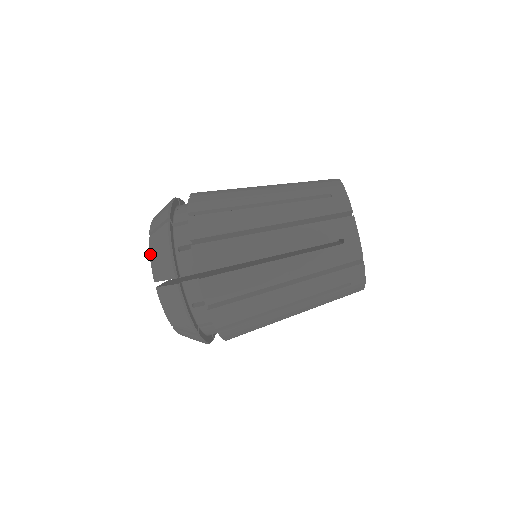
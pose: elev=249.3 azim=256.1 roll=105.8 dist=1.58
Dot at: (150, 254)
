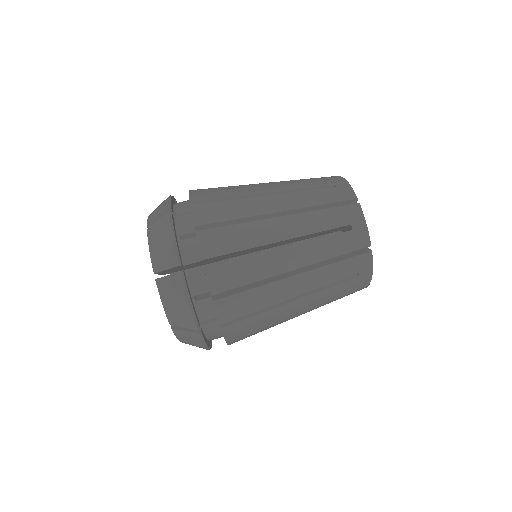
Dot at: (149, 245)
